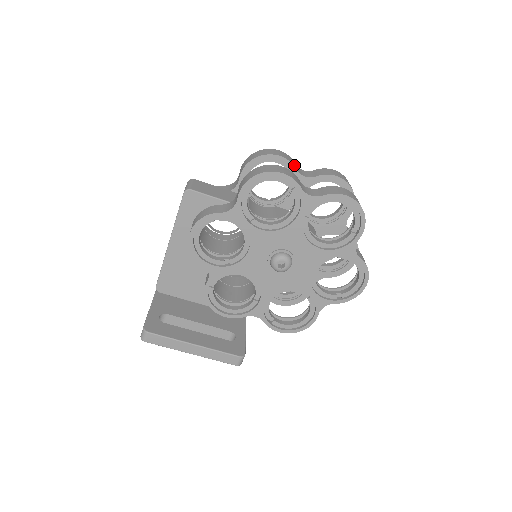
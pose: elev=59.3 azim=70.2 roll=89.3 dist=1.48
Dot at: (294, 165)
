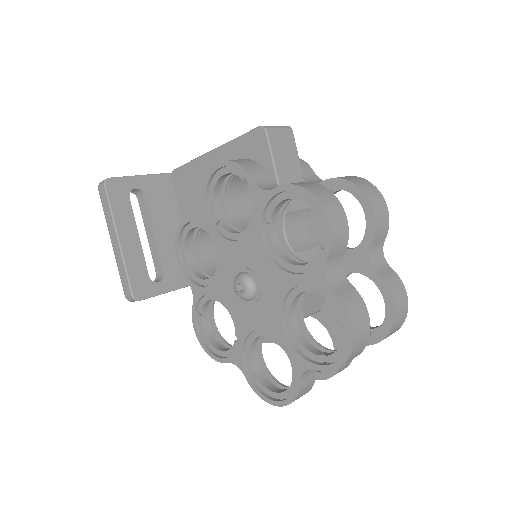
Dot at: (376, 237)
